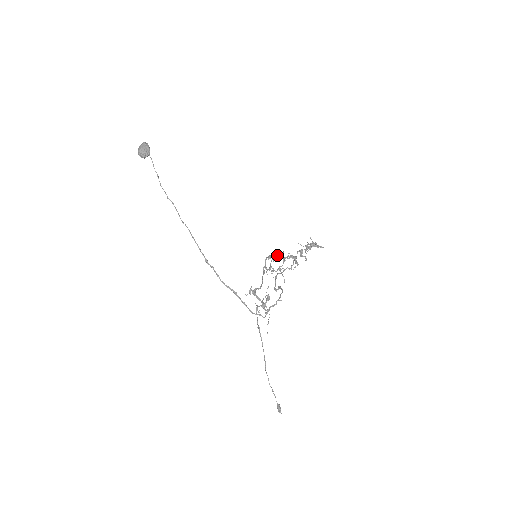
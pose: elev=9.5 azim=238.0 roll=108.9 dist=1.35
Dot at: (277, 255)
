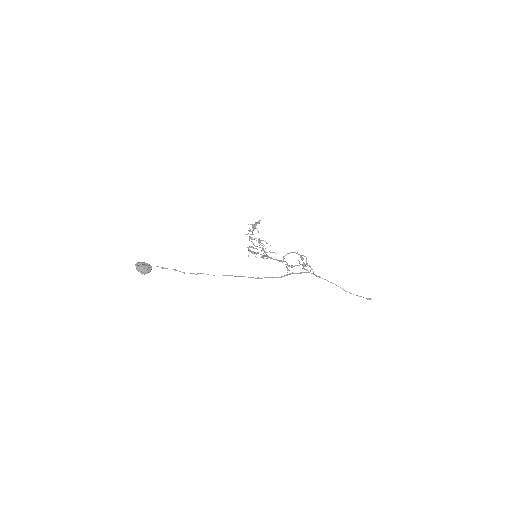
Dot at: occluded
